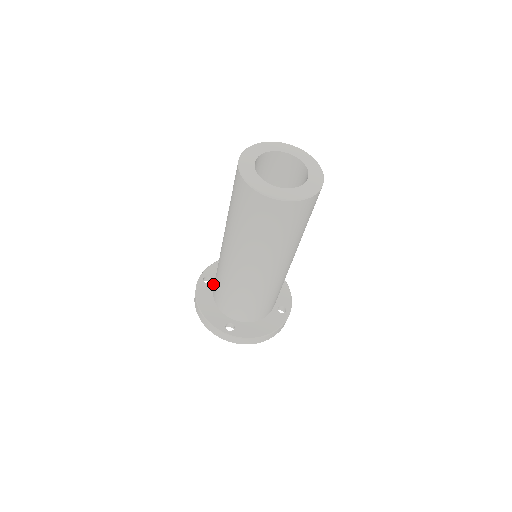
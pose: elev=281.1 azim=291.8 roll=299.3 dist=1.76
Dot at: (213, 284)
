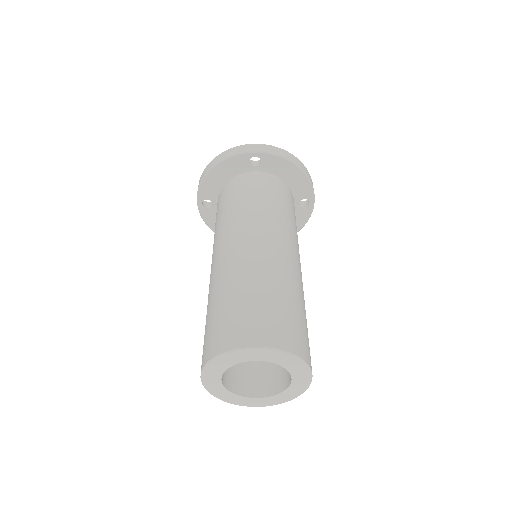
Dot at: (216, 207)
